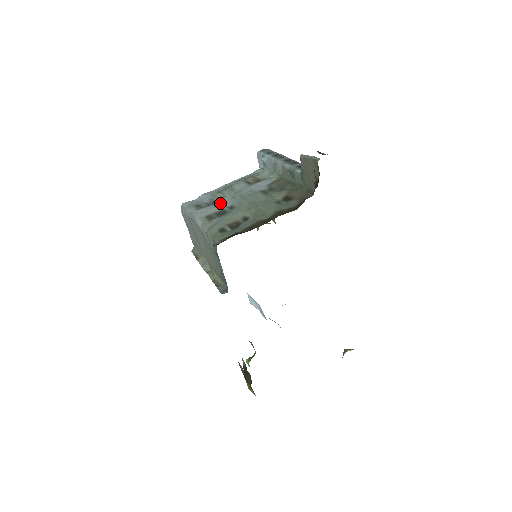
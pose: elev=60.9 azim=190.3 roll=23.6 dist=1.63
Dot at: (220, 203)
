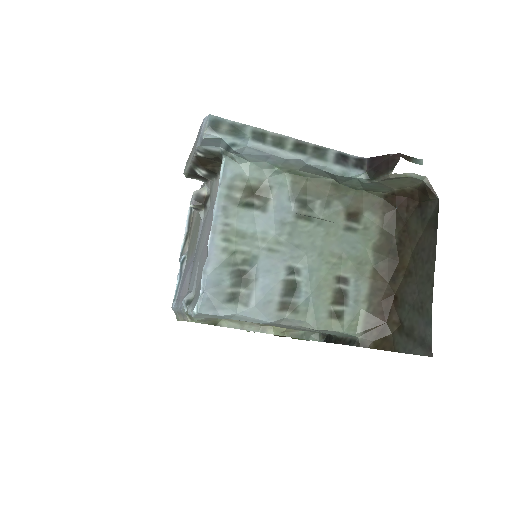
Dot at: (264, 273)
